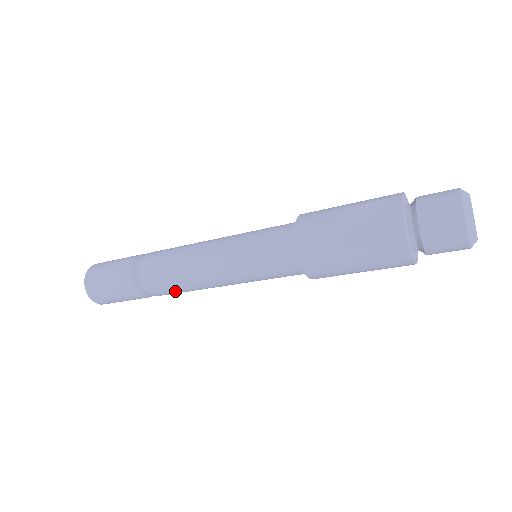
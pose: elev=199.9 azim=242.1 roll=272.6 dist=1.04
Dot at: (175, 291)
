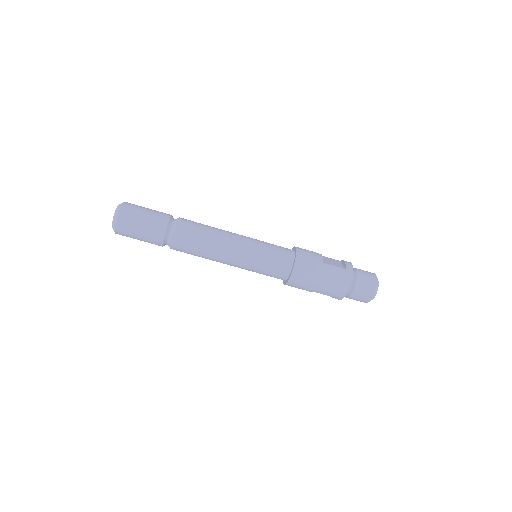
Dot at: (194, 243)
